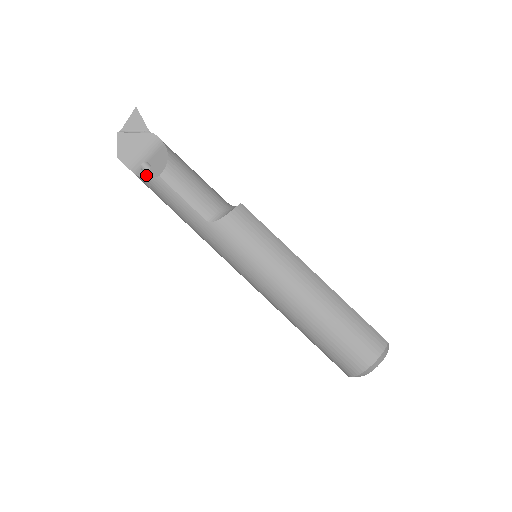
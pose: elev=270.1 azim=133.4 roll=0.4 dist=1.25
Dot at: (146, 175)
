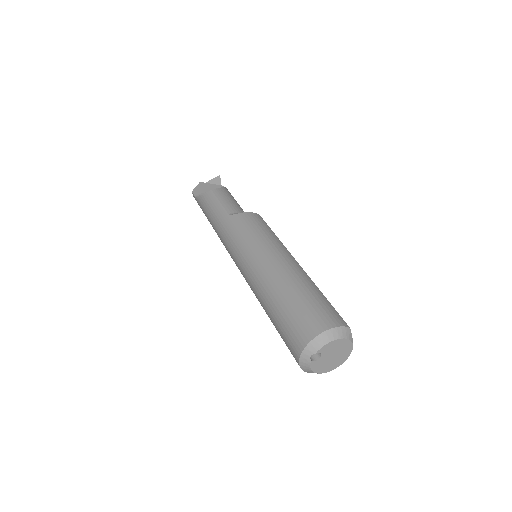
Dot at: occluded
